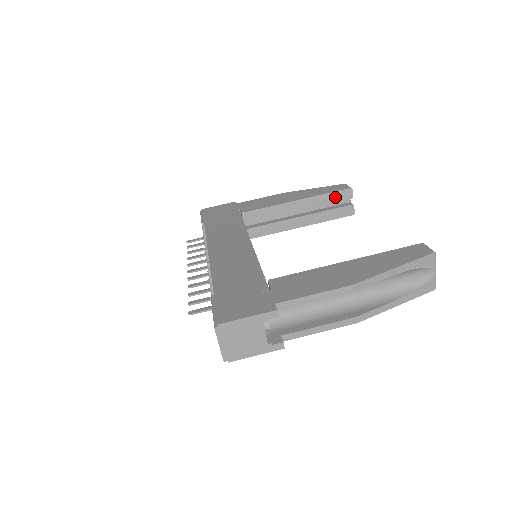
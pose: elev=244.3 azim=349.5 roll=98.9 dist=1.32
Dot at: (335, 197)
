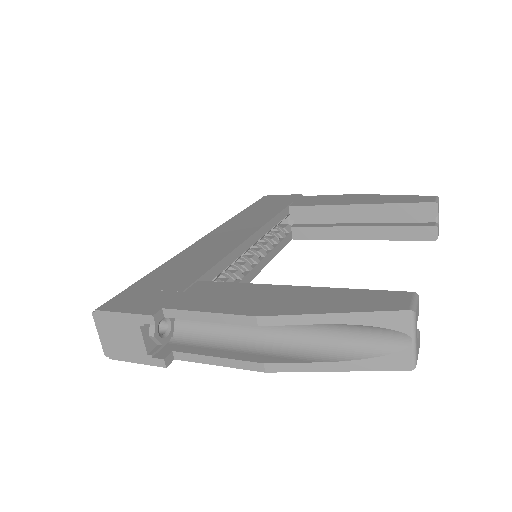
Dot at: (411, 210)
